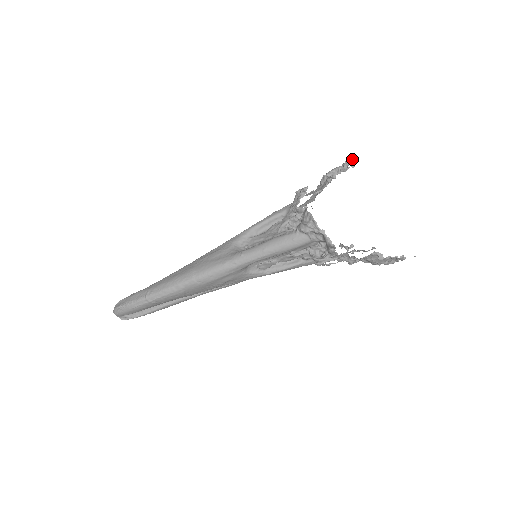
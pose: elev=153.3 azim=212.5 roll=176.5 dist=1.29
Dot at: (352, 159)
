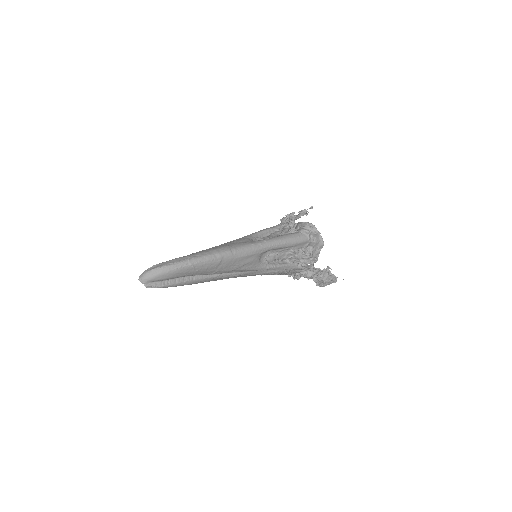
Dot at: (312, 207)
